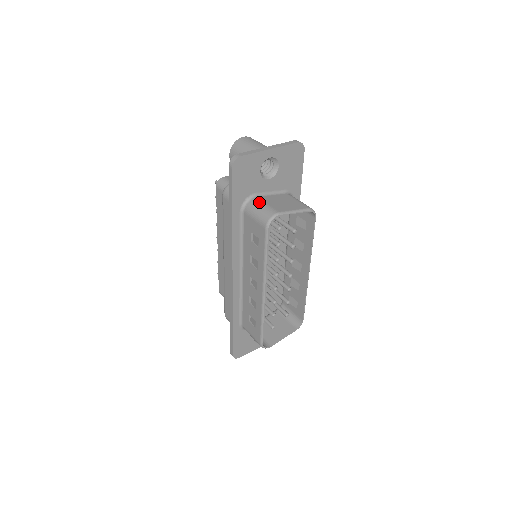
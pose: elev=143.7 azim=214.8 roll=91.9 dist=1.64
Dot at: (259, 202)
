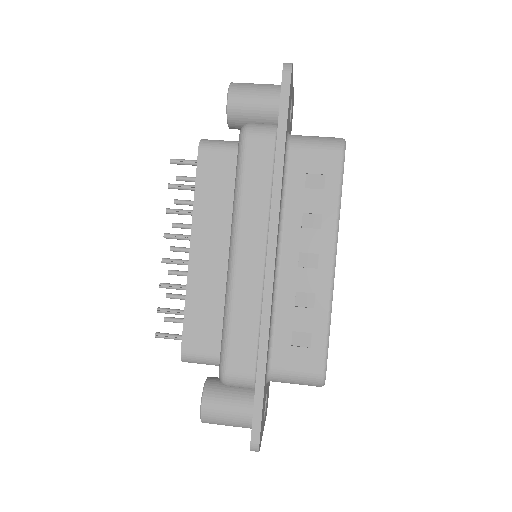
Dot at: occluded
